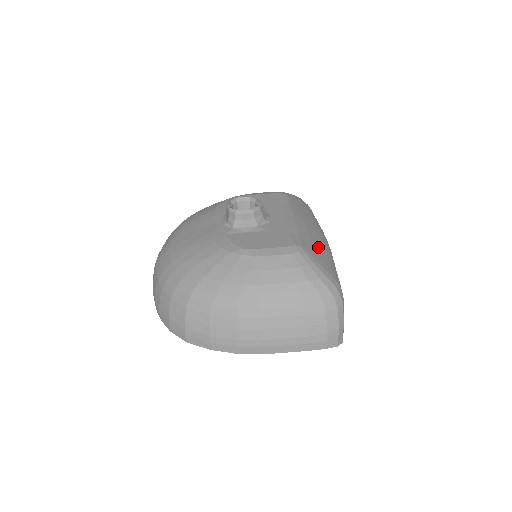
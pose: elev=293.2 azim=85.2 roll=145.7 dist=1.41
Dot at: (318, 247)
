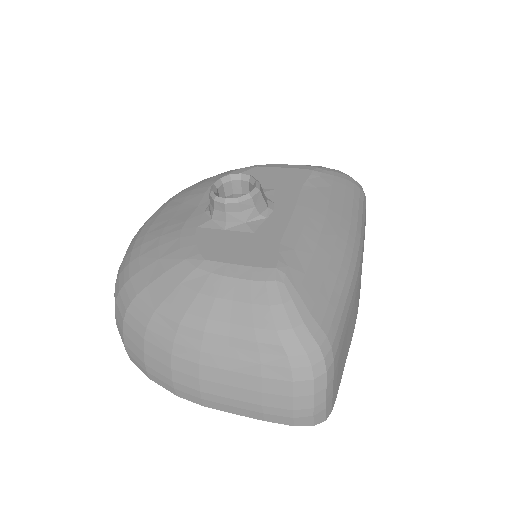
Dot at: (322, 271)
